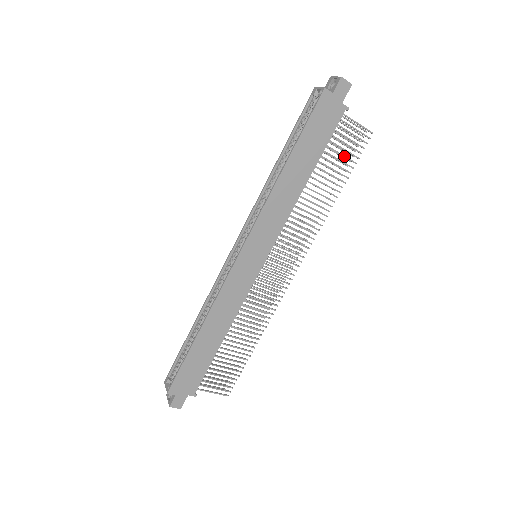
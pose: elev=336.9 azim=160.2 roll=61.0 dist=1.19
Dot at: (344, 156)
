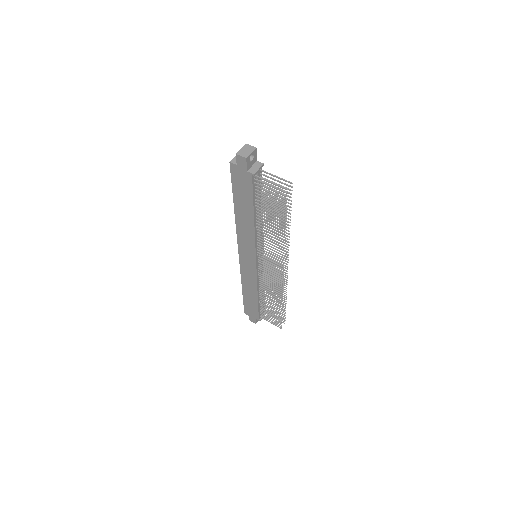
Dot at: (274, 205)
